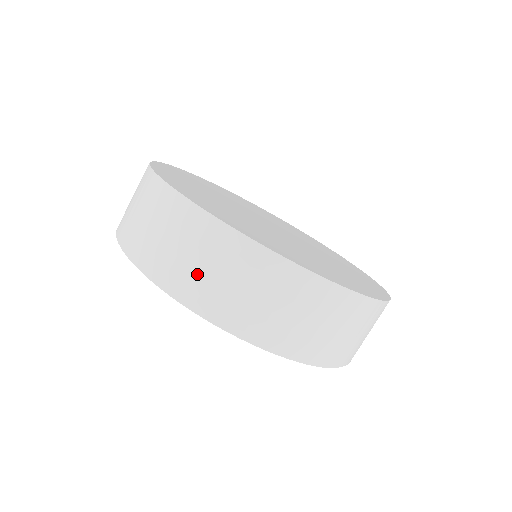
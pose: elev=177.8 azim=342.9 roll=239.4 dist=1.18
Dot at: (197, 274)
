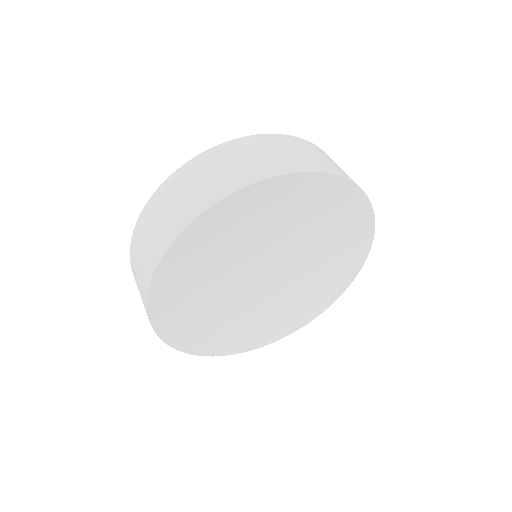
Dot at: (265, 160)
